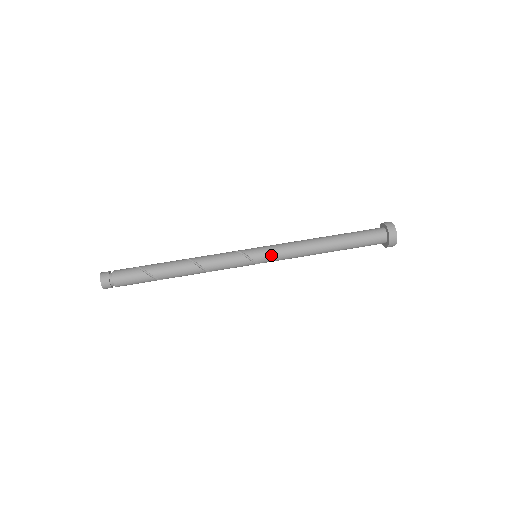
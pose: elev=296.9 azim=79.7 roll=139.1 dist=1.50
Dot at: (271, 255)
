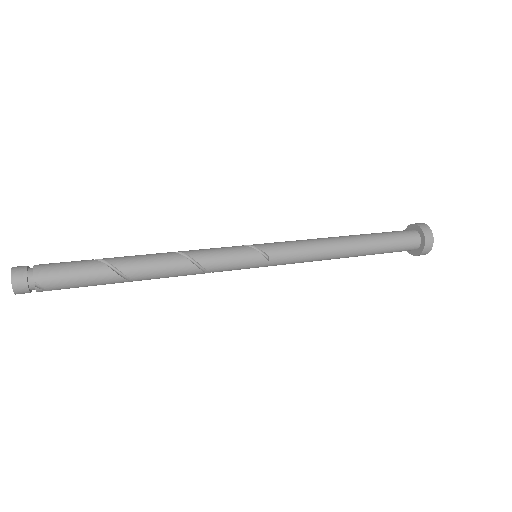
Dot at: (274, 243)
